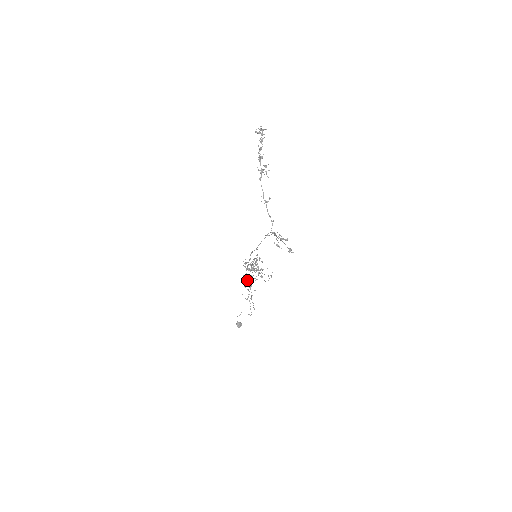
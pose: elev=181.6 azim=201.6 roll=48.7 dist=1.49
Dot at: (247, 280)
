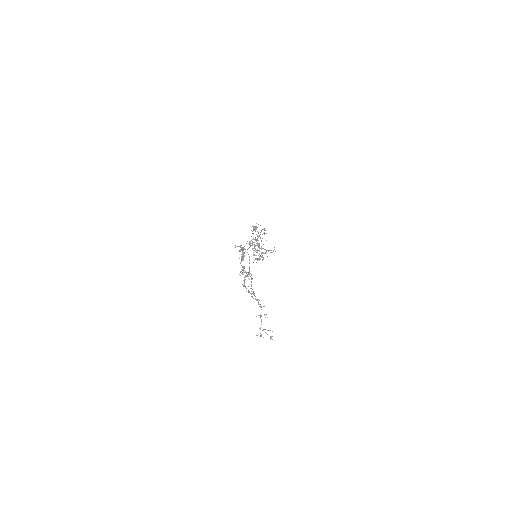
Dot at: occluded
